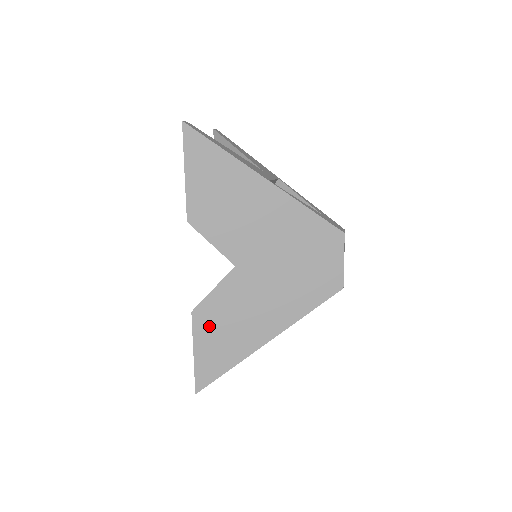
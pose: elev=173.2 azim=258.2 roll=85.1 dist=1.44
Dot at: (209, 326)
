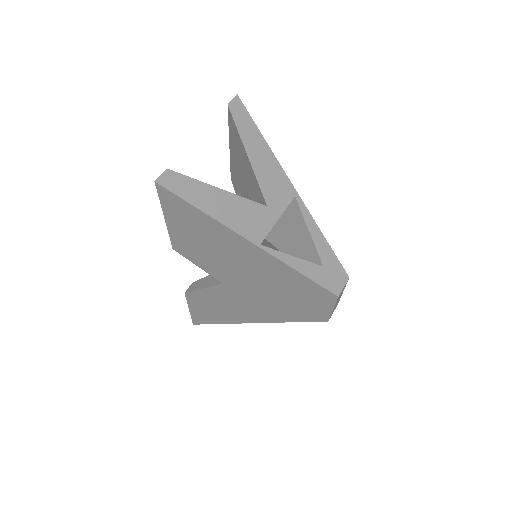
Dot at: (201, 303)
